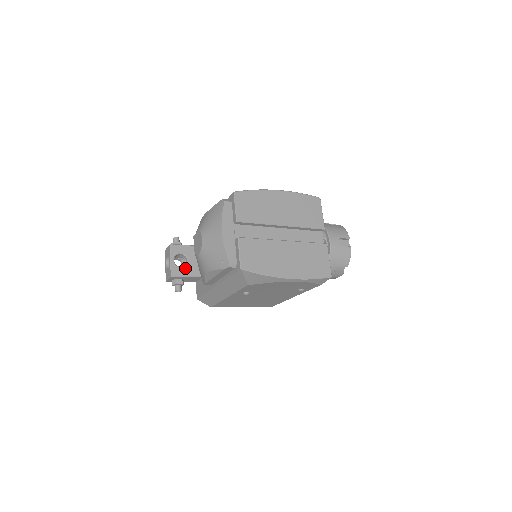
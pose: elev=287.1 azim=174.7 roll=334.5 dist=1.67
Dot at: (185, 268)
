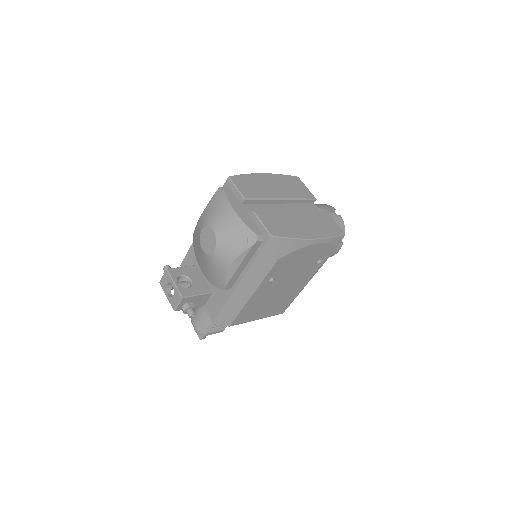
Dot at: (192, 288)
